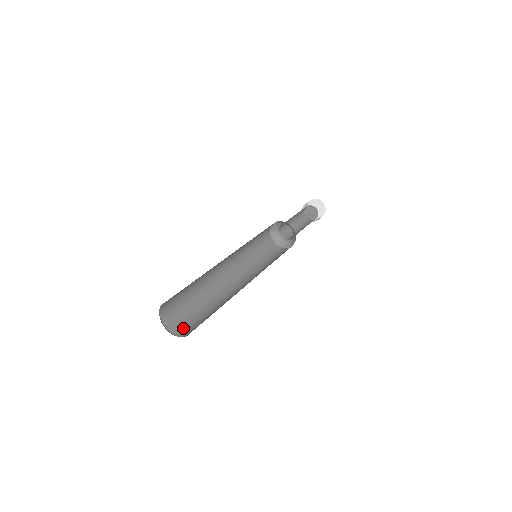
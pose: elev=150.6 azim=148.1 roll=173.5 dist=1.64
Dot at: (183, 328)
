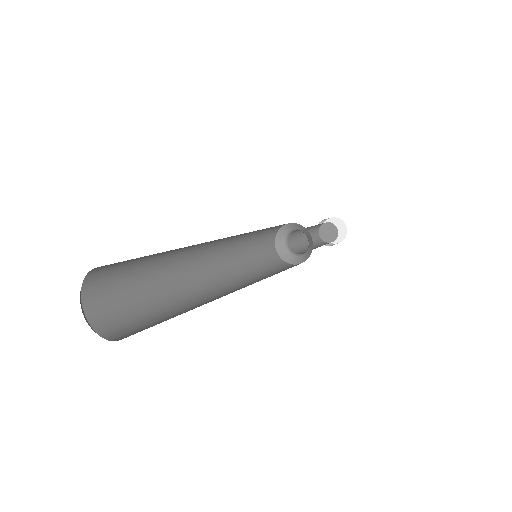
Dot at: (106, 312)
